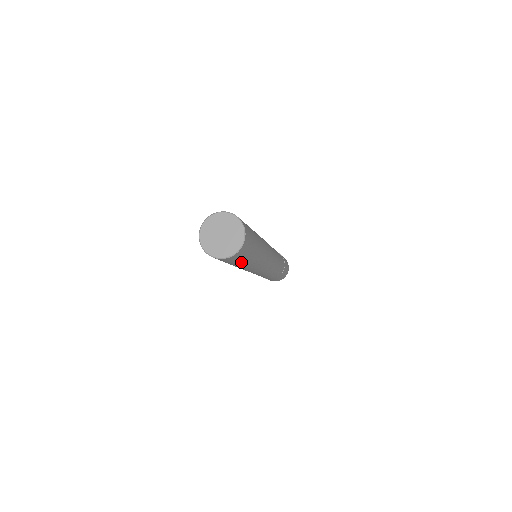
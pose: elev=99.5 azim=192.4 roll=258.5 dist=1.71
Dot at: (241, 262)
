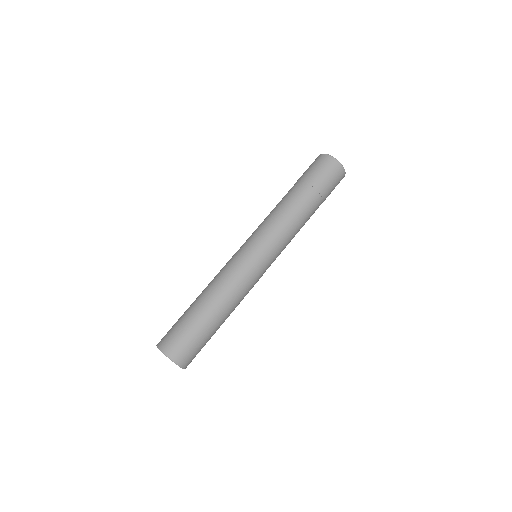
Dot at: (209, 339)
